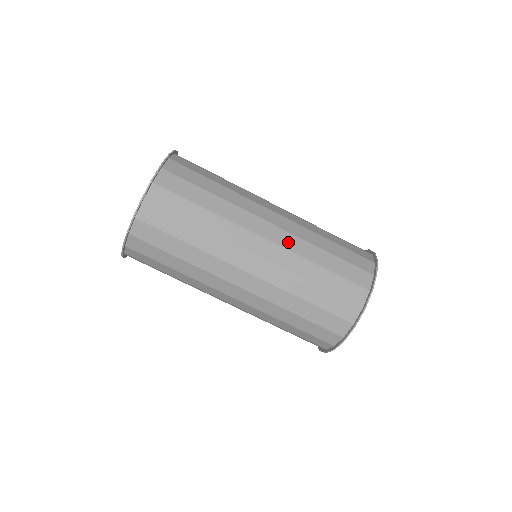
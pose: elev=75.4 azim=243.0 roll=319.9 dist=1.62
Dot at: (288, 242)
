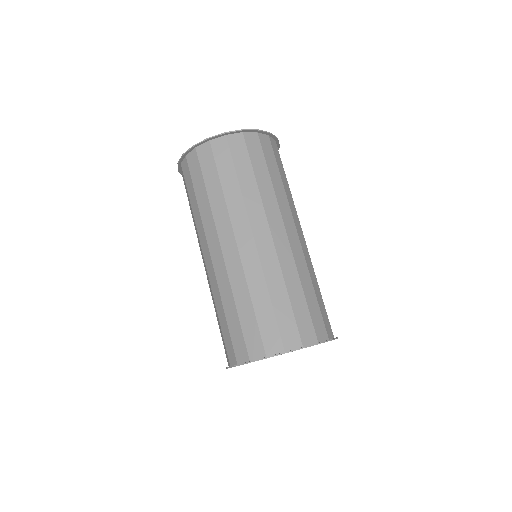
Dot at: (284, 254)
